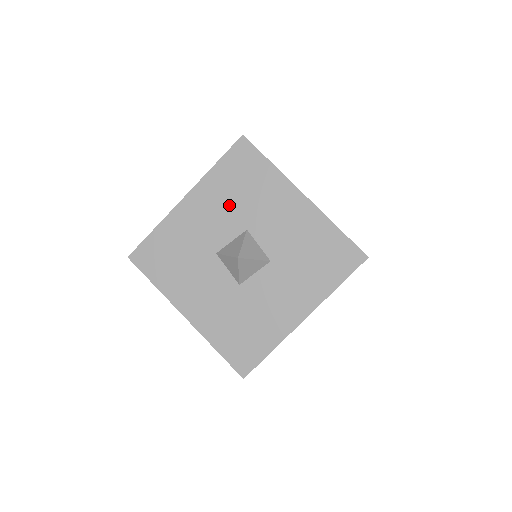
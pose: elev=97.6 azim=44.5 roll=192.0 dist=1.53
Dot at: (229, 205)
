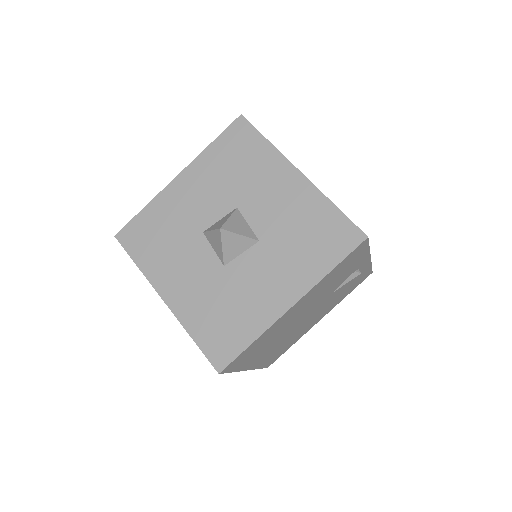
Dot at: (221, 183)
